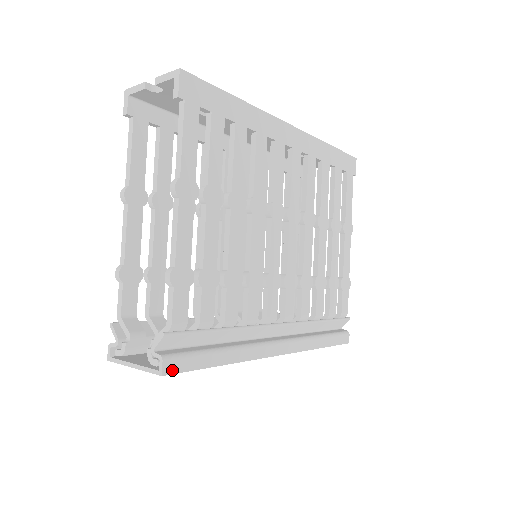
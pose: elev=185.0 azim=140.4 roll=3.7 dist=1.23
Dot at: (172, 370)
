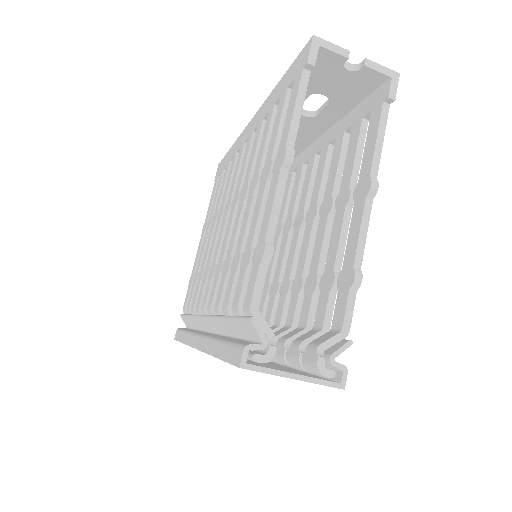
Dot at: (338, 382)
